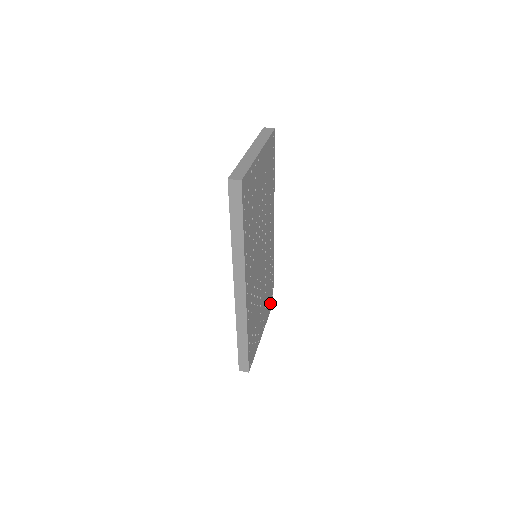
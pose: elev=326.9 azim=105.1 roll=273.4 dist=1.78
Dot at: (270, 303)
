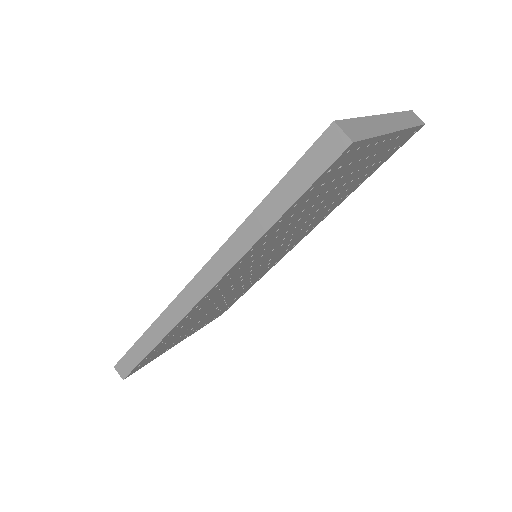
Dot at: (219, 313)
